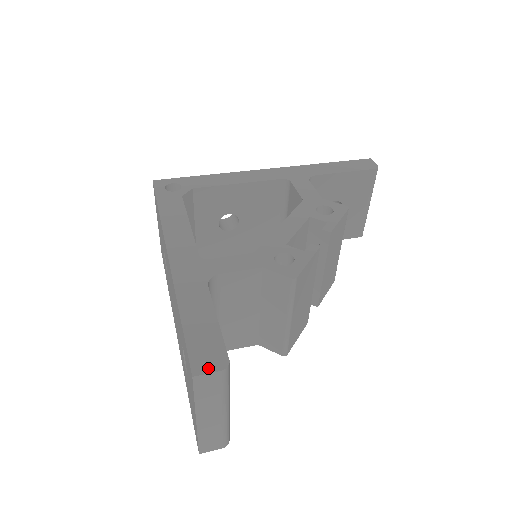
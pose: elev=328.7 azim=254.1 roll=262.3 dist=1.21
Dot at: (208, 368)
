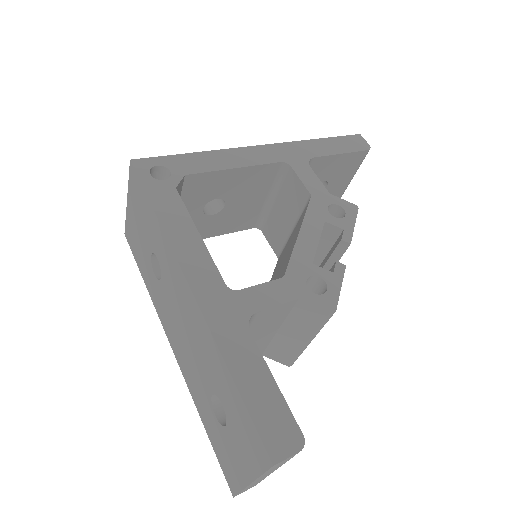
Dot at: (286, 451)
